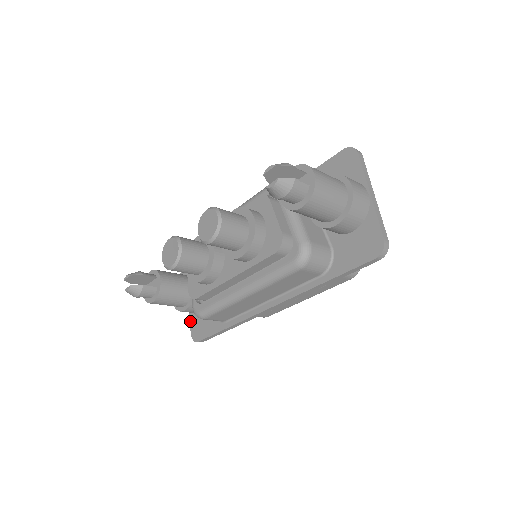
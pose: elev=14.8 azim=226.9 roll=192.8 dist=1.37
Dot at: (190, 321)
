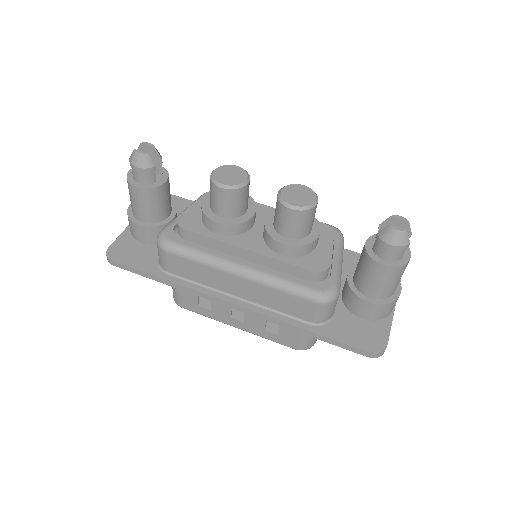
Dot at: (119, 237)
